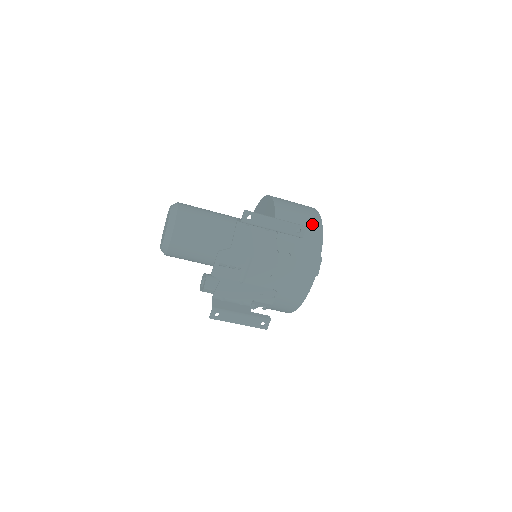
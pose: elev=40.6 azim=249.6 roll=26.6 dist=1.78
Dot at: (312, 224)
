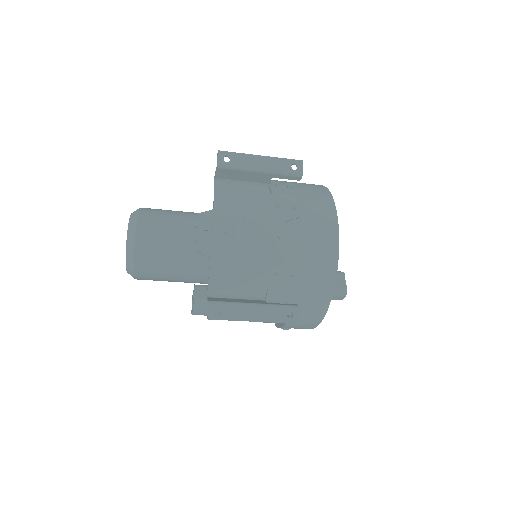
Dot at: (311, 185)
